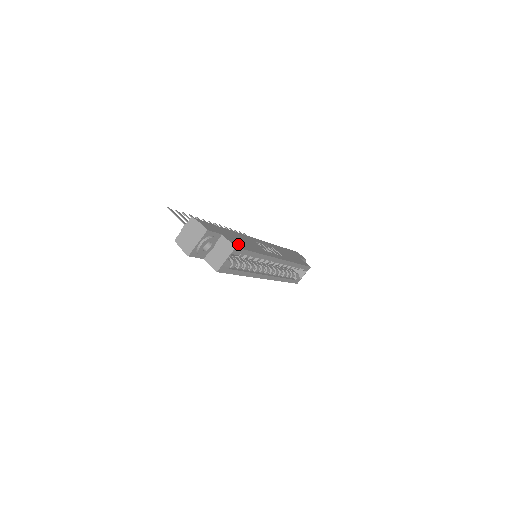
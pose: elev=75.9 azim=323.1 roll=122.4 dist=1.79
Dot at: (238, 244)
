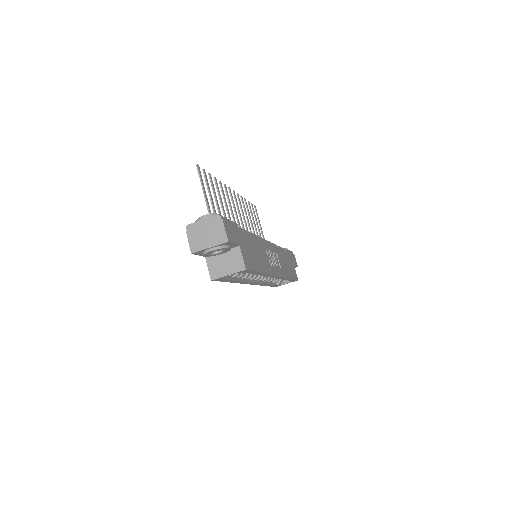
Dot at: (249, 261)
